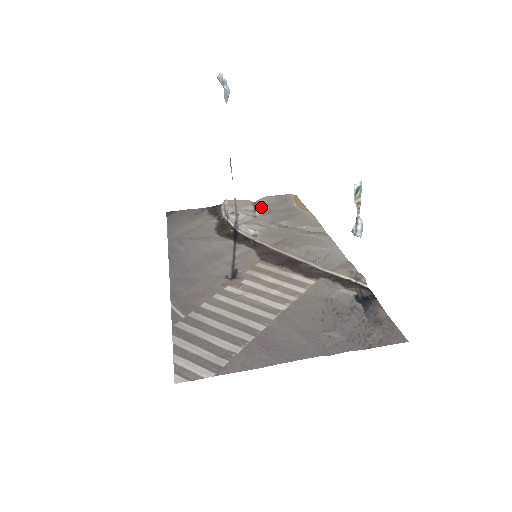
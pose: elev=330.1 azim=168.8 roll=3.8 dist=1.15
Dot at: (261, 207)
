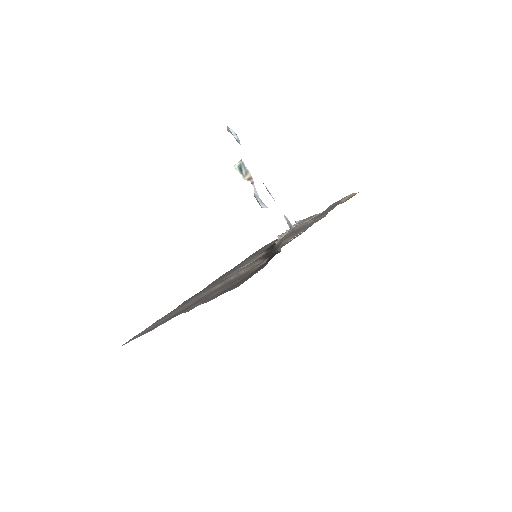
Dot at: occluded
